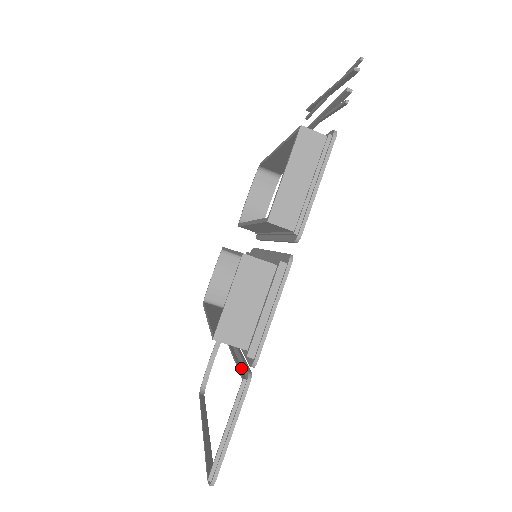
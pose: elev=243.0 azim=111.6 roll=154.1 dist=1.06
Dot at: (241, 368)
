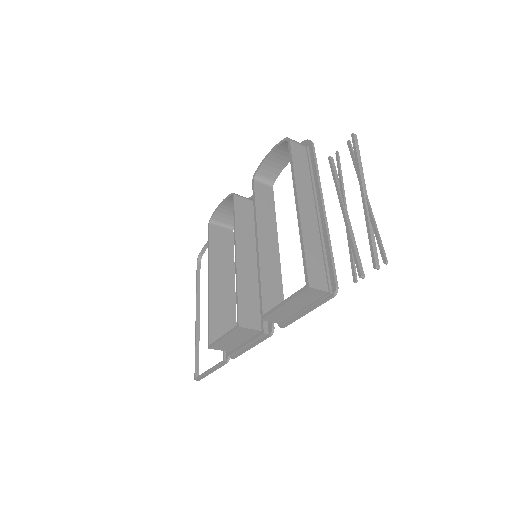
Dot at: occluded
